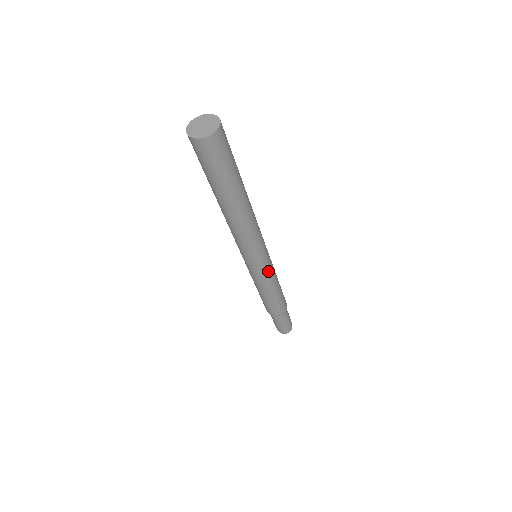
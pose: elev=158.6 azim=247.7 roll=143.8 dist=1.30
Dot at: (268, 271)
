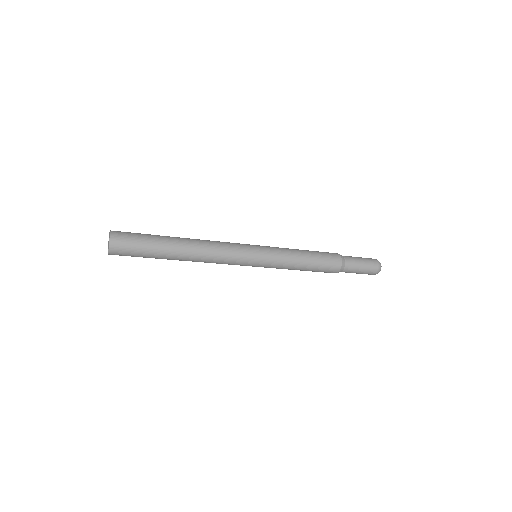
Dot at: (270, 267)
